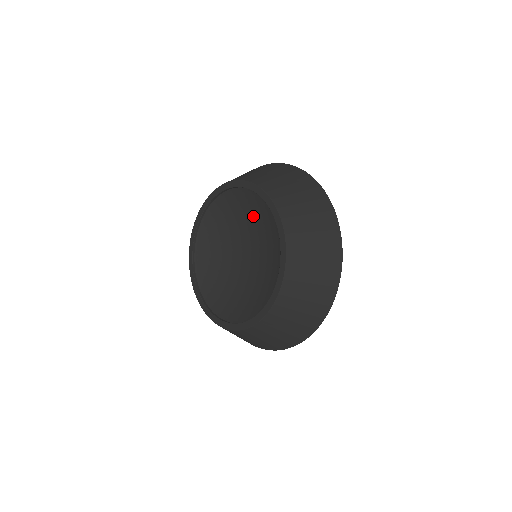
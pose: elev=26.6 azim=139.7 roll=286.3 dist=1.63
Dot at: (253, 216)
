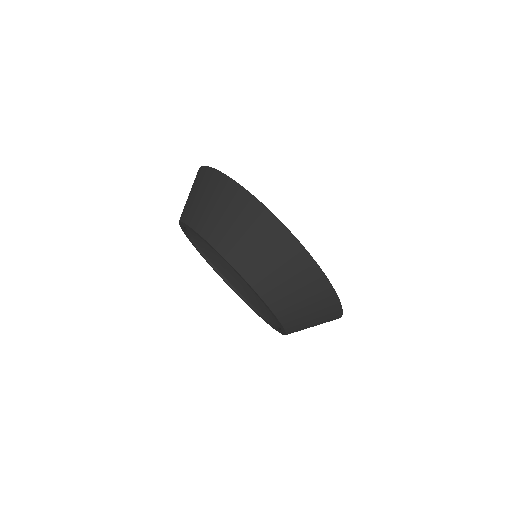
Dot at: occluded
